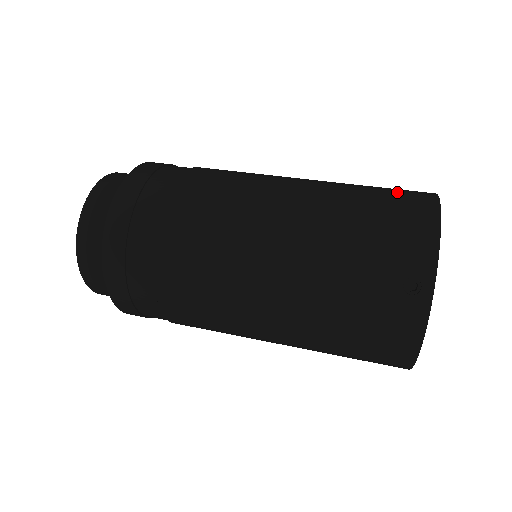
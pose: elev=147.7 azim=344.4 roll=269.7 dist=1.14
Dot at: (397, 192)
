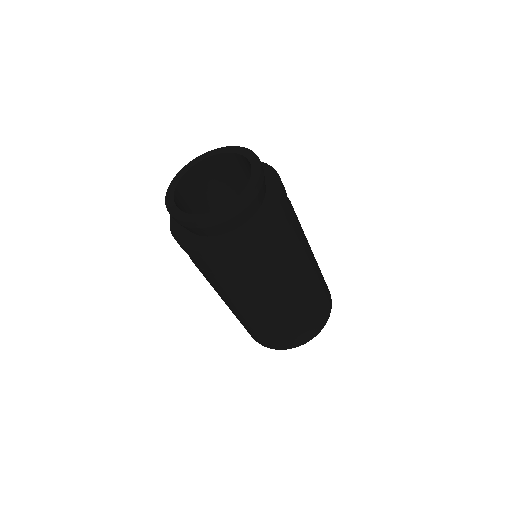
Dot at: (315, 322)
